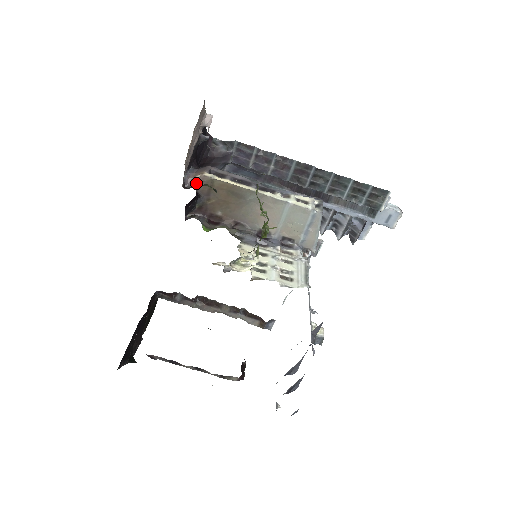
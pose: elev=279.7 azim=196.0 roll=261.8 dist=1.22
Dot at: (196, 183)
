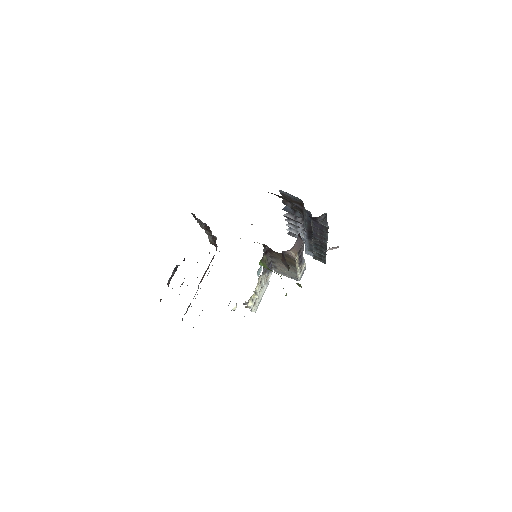
Dot at: (288, 254)
